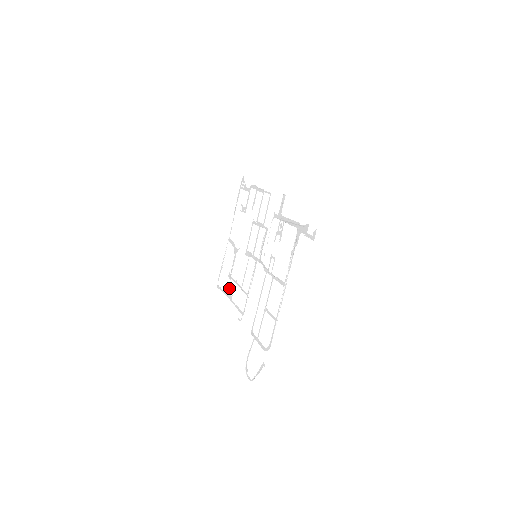
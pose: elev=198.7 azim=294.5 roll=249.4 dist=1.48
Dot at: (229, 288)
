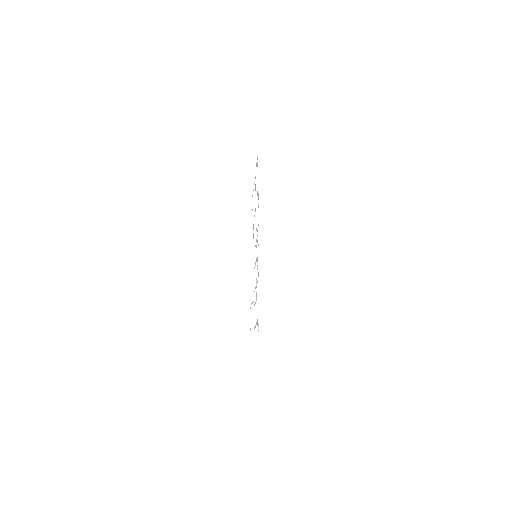
Dot at: (253, 226)
